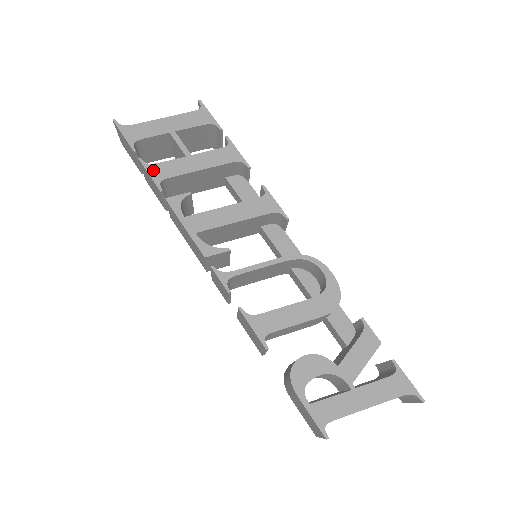
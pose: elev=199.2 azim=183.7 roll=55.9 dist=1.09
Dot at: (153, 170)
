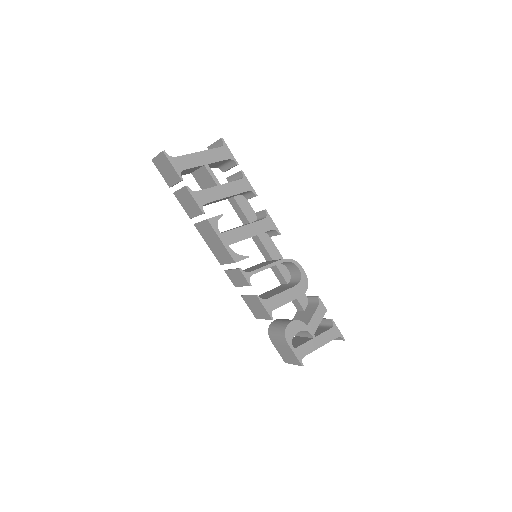
Dot at: (197, 196)
